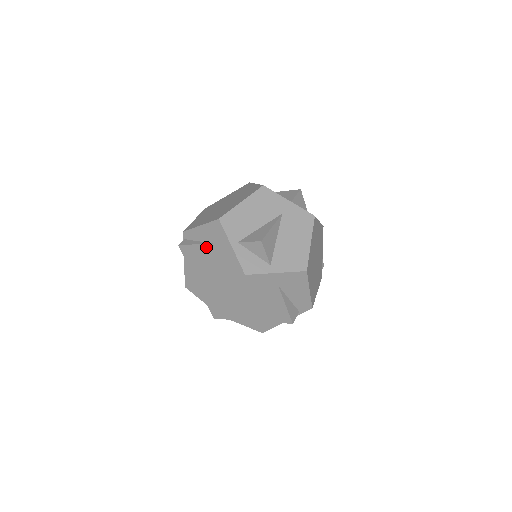
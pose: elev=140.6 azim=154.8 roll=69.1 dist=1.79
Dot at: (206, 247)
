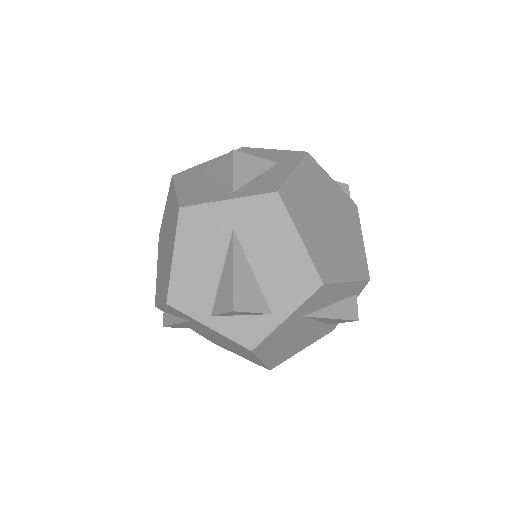
Dot at: (188, 323)
